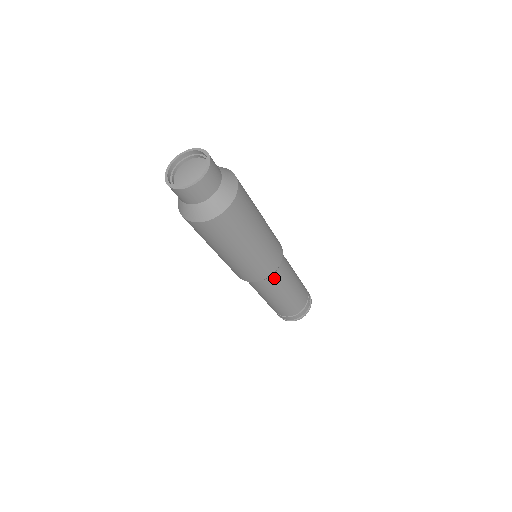
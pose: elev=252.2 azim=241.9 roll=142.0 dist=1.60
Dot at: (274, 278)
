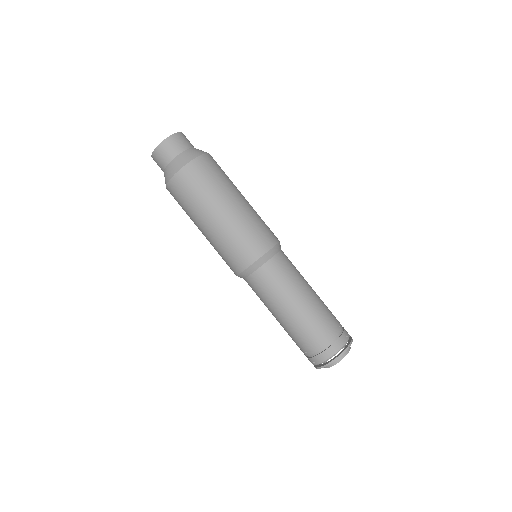
Dot at: (272, 267)
